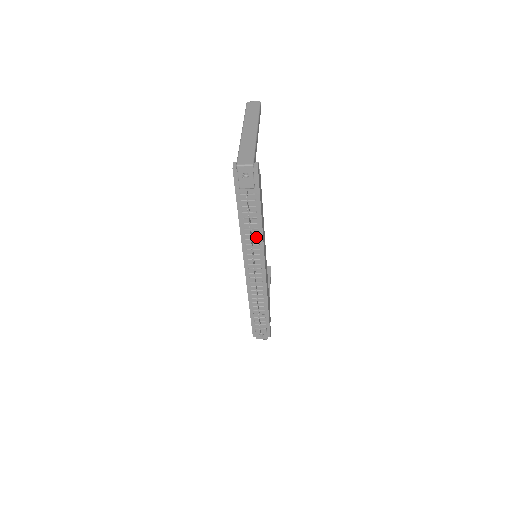
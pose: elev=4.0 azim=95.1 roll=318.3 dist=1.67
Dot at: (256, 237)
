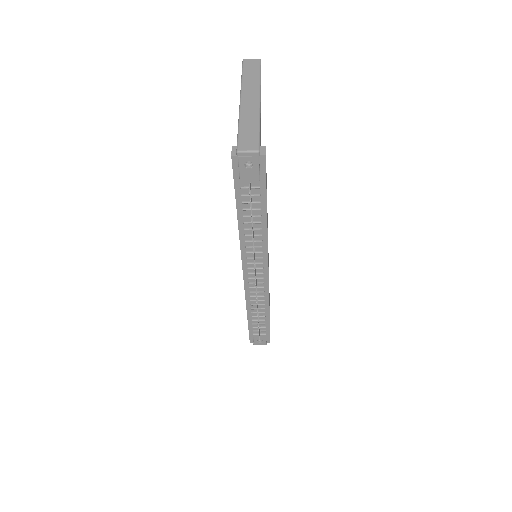
Dot at: (259, 238)
